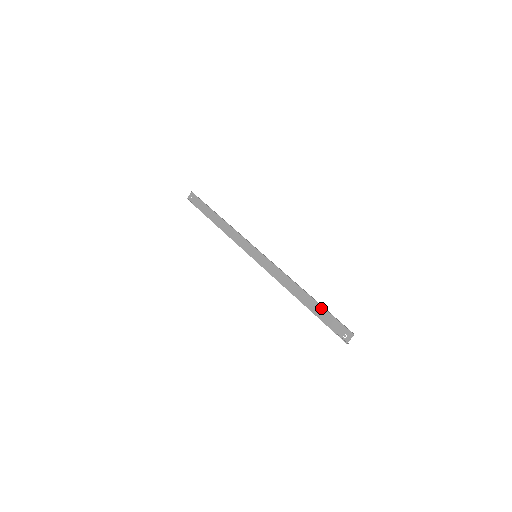
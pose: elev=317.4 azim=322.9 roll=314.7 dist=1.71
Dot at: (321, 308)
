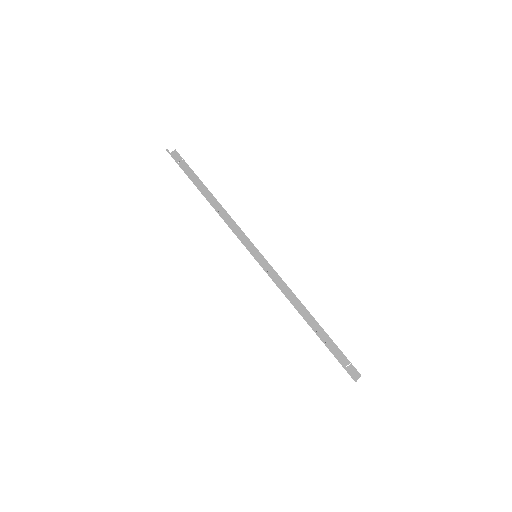
Dot at: occluded
